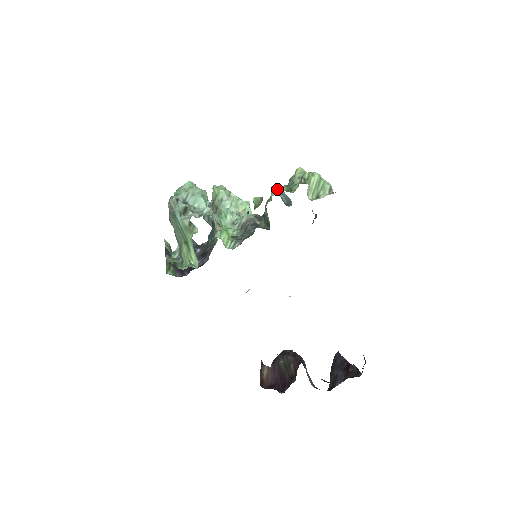
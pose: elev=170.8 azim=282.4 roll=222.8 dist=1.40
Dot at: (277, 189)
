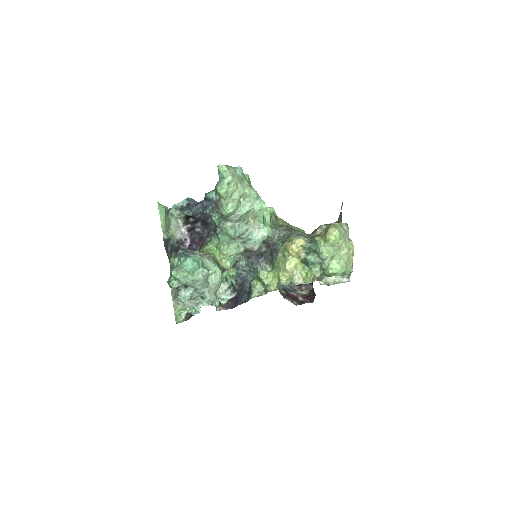
Dot at: (289, 272)
